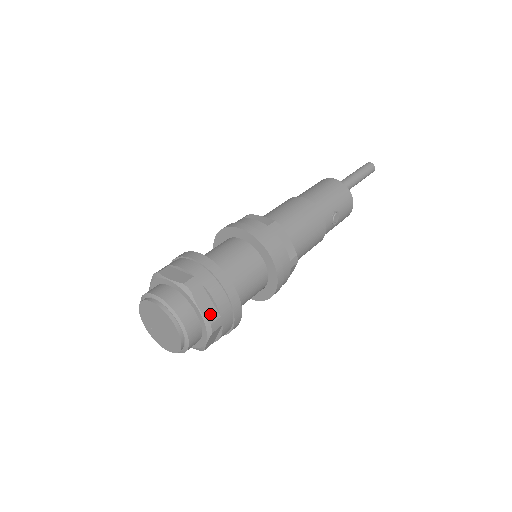
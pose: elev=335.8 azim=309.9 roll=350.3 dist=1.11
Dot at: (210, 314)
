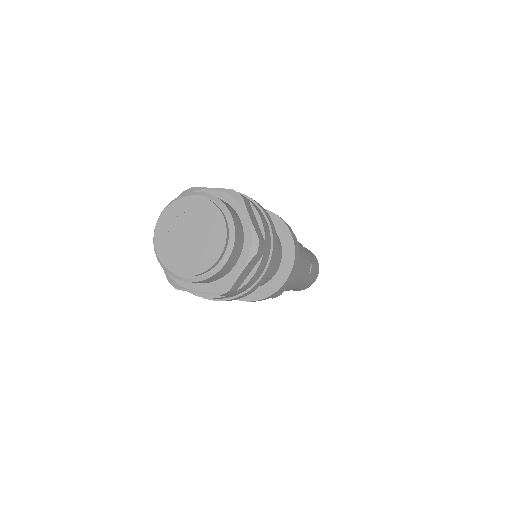
Dot at: (257, 230)
